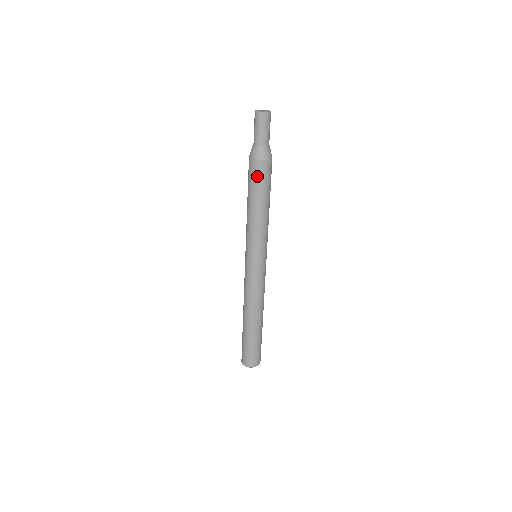
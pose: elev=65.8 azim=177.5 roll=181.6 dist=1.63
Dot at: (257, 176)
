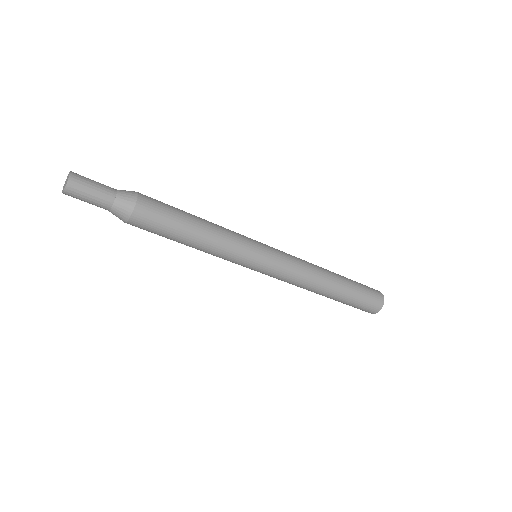
Dot at: (152, 226)
